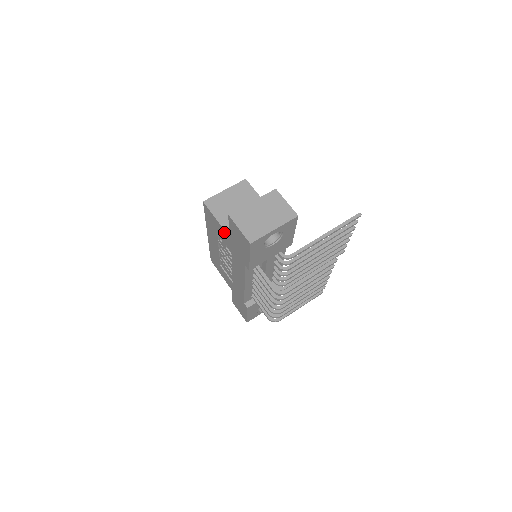
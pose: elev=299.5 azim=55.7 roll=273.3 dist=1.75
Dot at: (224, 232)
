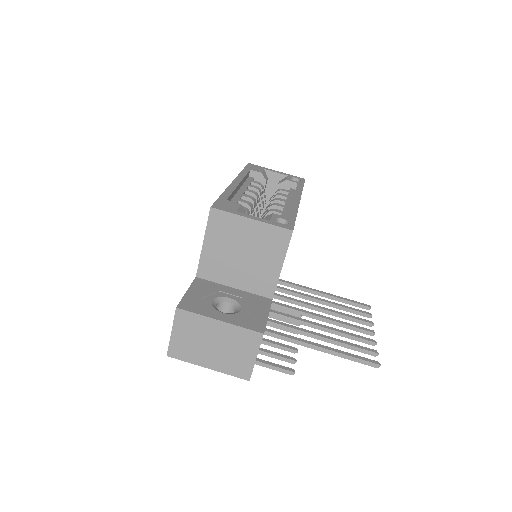
Dot at: (200, 262)
